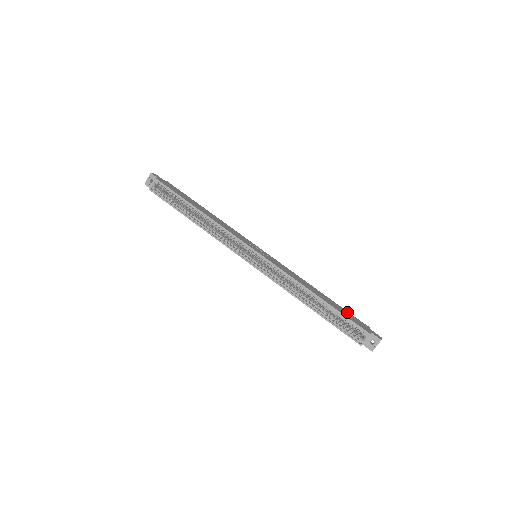
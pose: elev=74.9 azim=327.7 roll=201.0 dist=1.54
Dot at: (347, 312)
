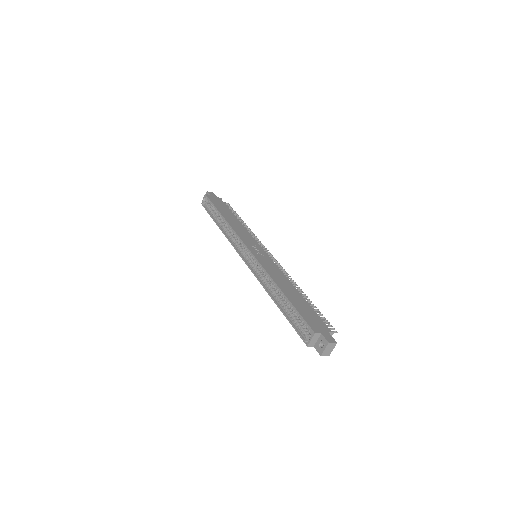
Dot at: (313, 312)
